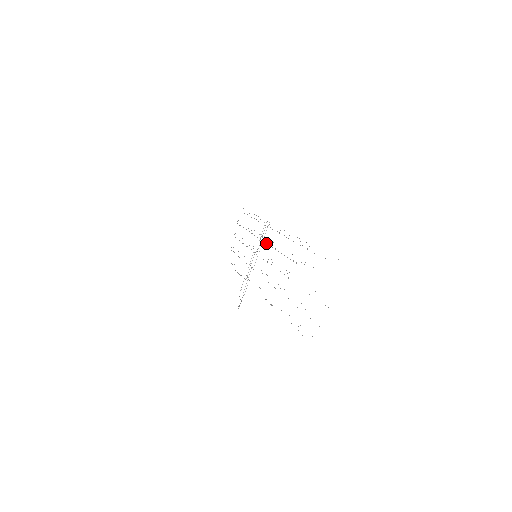
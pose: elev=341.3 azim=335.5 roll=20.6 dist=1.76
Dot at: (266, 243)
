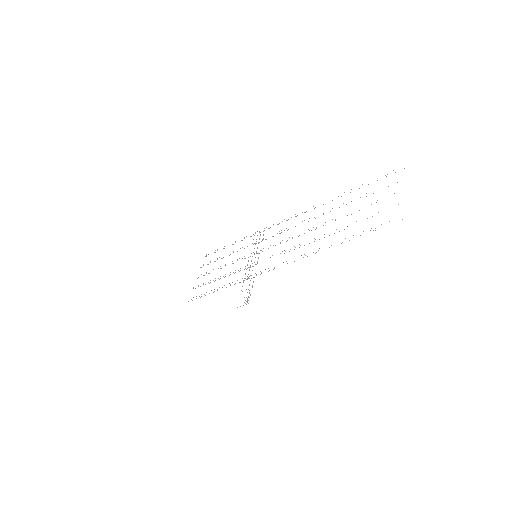
Dot at: occluded
